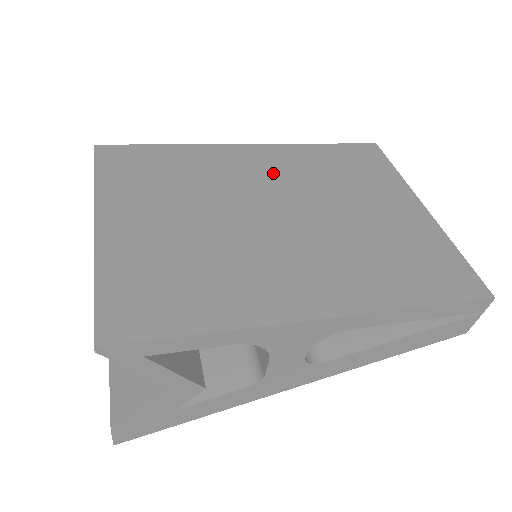
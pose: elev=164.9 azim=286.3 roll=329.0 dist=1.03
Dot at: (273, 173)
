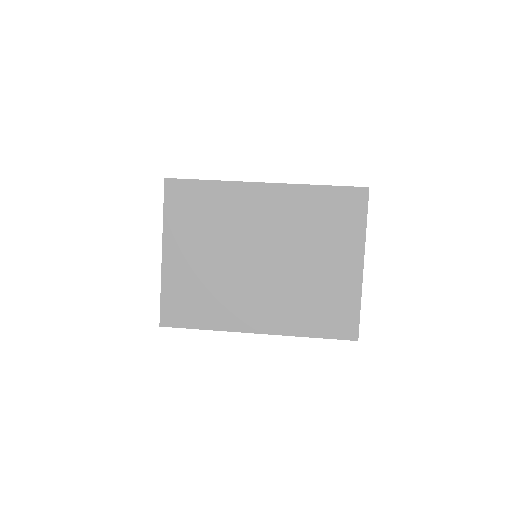
Dot at: (272, 219)
